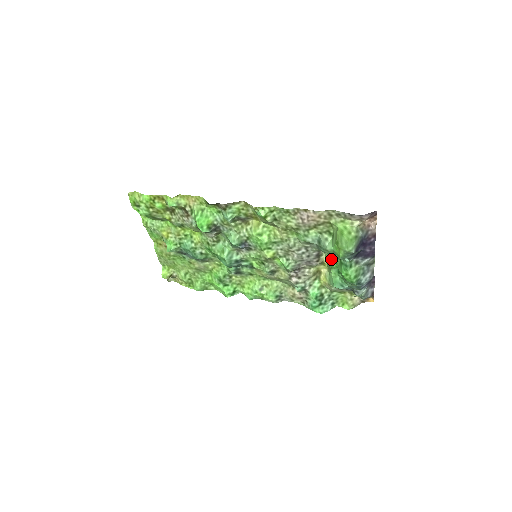
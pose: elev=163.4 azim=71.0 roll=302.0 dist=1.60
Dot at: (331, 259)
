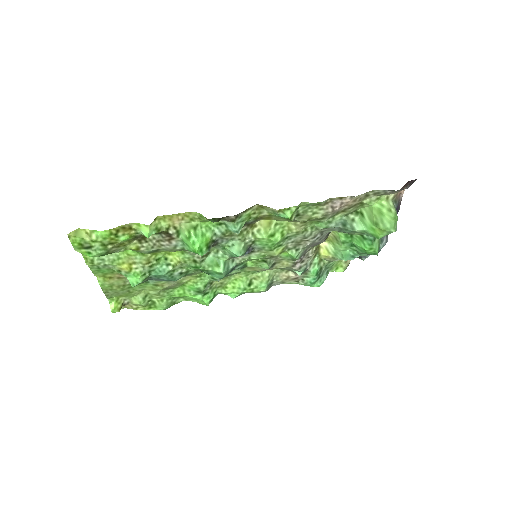
Dot at: (344, 235)
